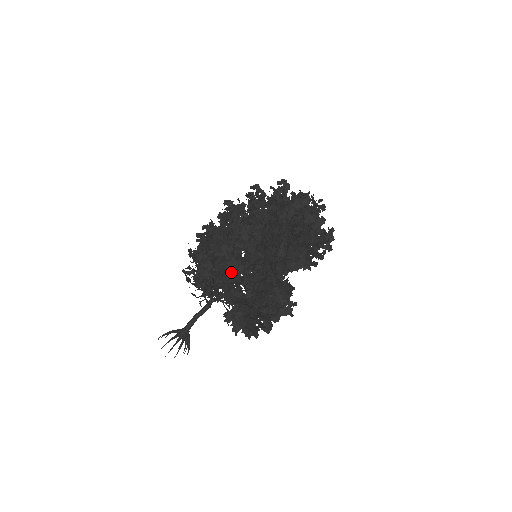
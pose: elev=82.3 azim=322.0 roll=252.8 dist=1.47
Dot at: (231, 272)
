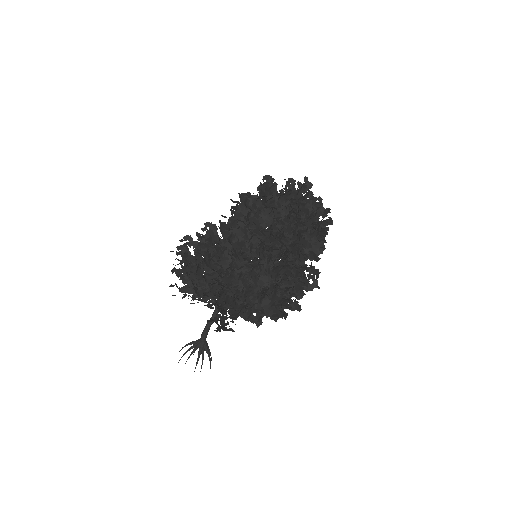
Dot at: occluded
